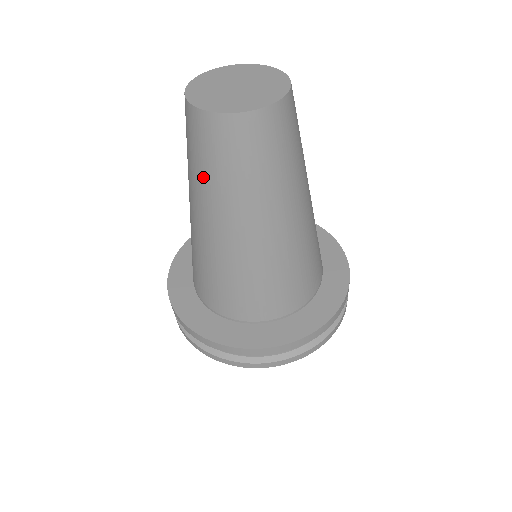
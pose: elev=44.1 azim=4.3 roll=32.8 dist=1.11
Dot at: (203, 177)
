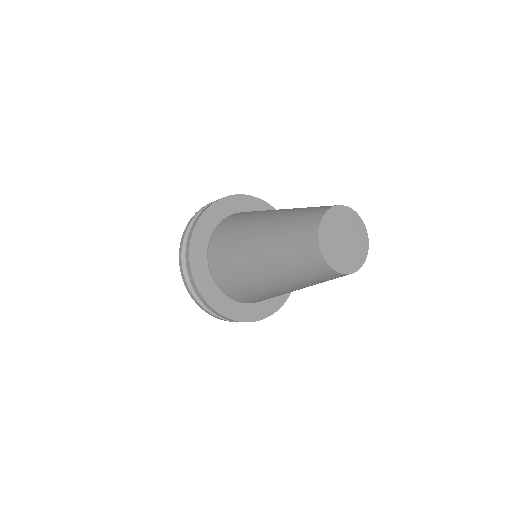
Dot at: (290, 269)
